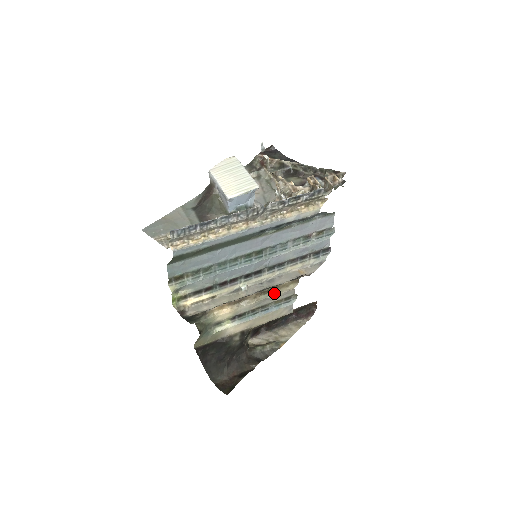
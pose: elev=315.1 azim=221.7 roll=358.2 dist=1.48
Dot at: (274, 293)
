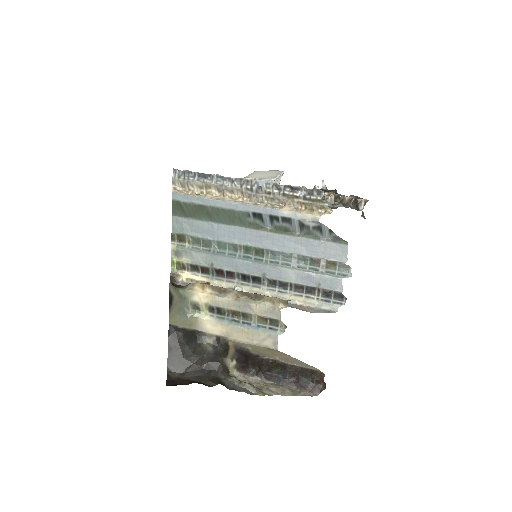
Dot at: (257, 302)
